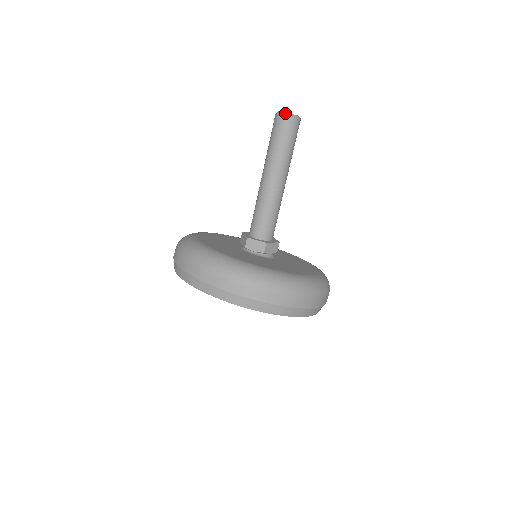
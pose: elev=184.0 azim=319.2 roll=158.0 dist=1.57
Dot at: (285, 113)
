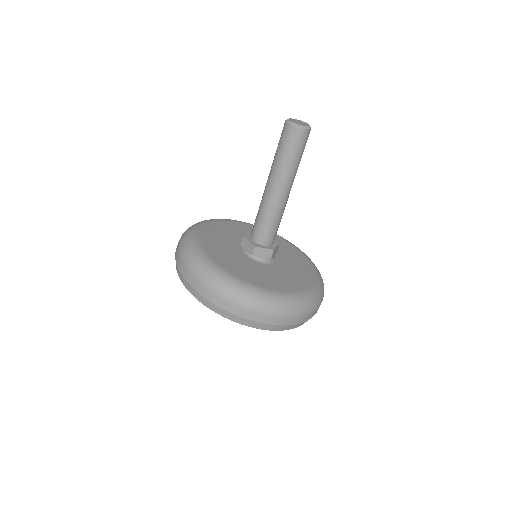
Dot at: (289, 121)
